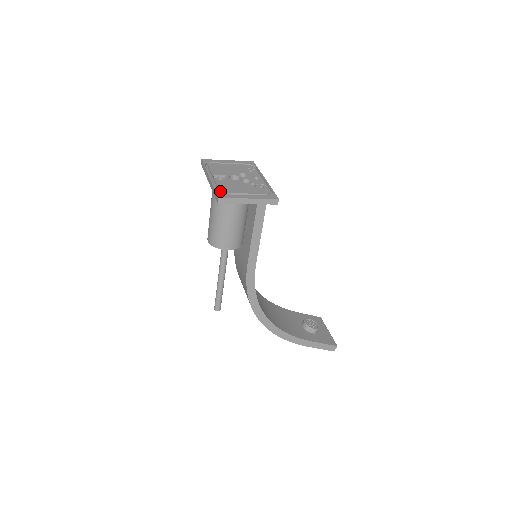
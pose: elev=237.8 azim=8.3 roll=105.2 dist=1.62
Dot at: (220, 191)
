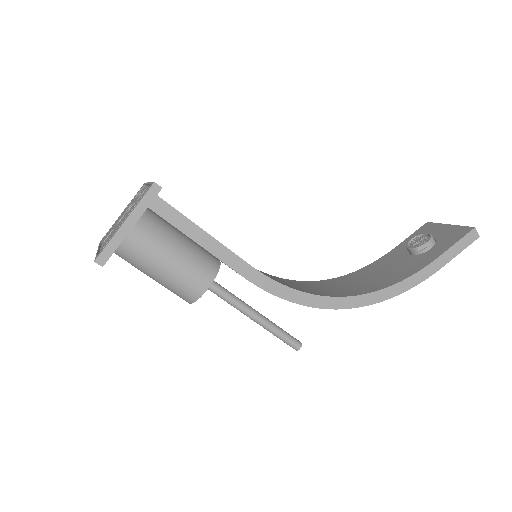
Dot at: occluded
